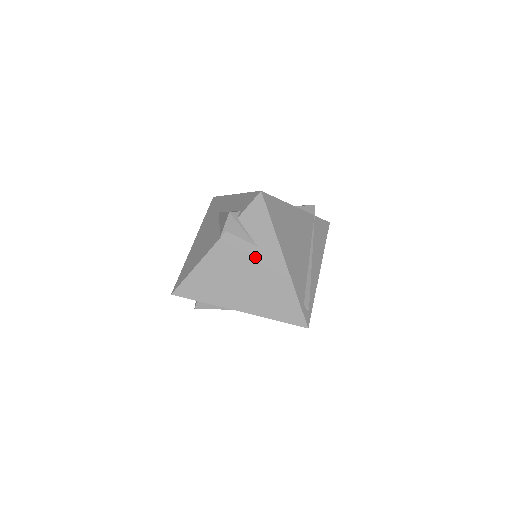
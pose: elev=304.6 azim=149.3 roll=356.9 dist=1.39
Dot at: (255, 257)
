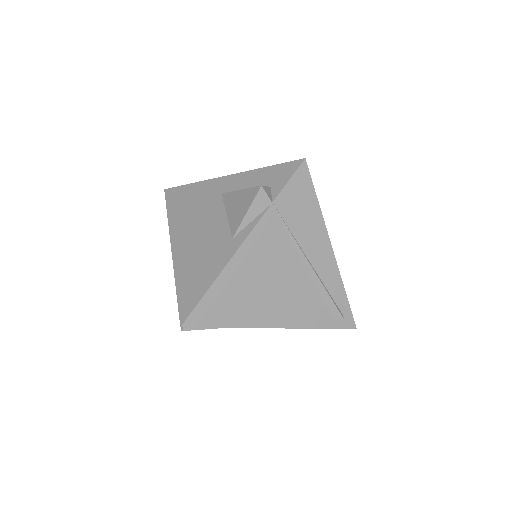
Dot at: occluded
